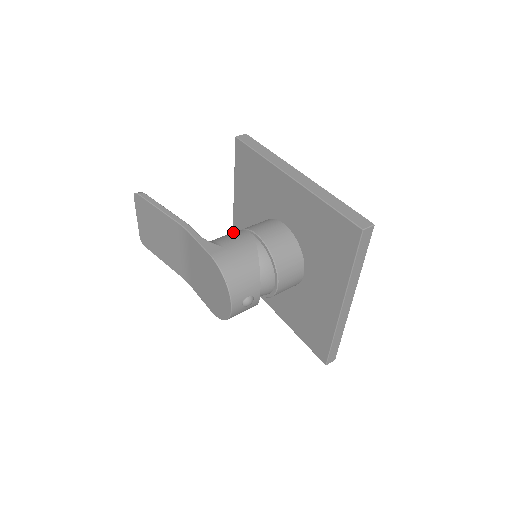
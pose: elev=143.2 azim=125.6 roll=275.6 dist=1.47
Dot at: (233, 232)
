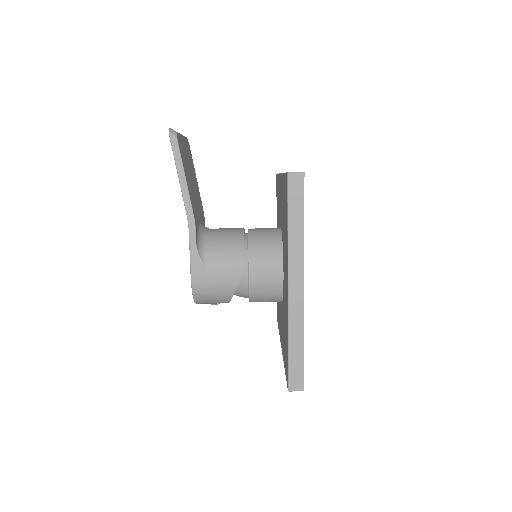
Dot at: (234, 248)
